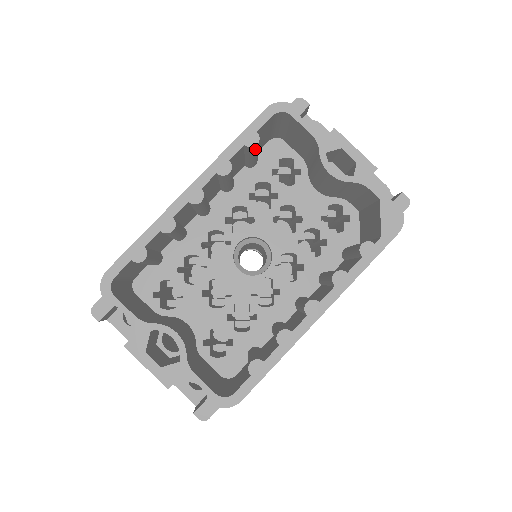
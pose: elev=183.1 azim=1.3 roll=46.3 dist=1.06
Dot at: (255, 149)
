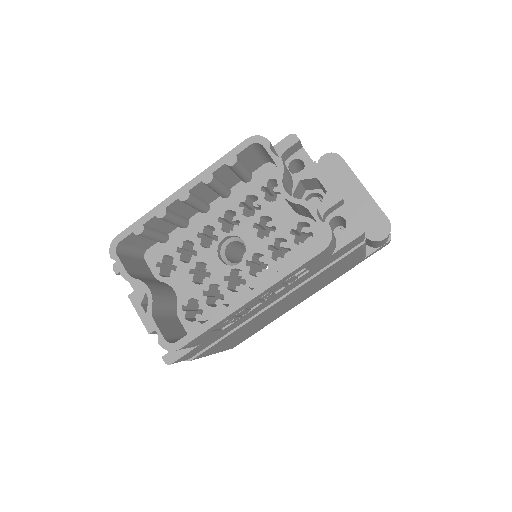
Dot at: (235, 168)
